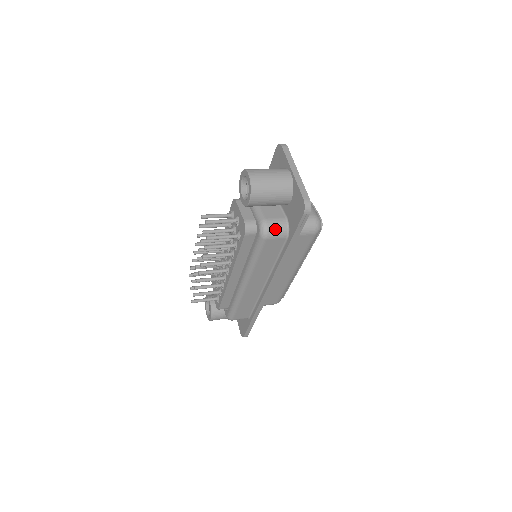
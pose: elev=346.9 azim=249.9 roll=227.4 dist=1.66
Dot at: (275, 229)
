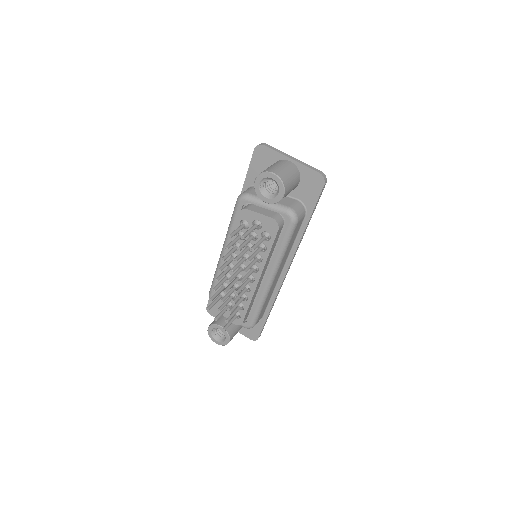
Dot at: (299, 211)
